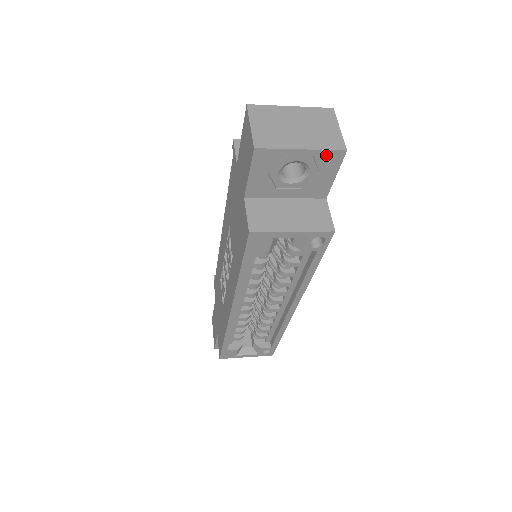
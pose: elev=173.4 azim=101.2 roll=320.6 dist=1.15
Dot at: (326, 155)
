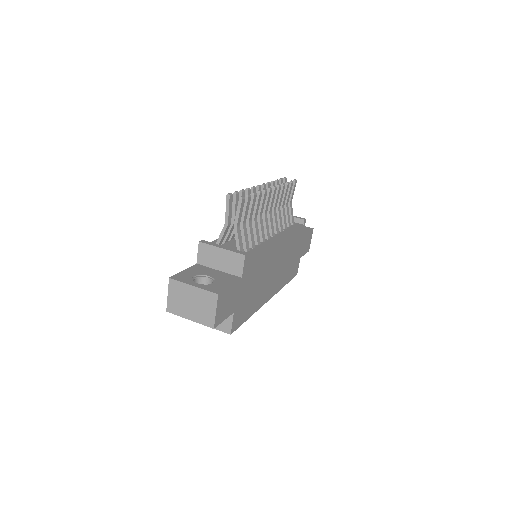
Dot at: (206, 323)
